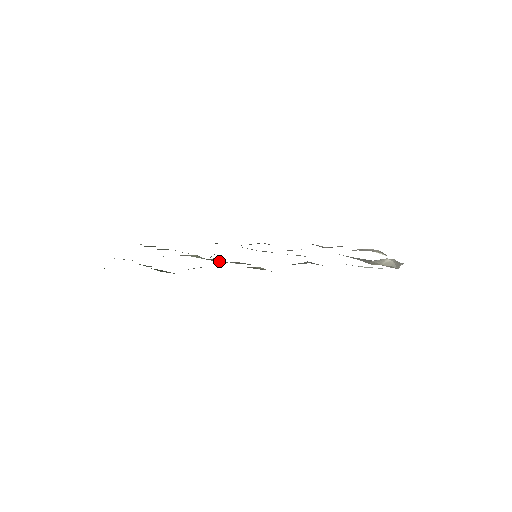
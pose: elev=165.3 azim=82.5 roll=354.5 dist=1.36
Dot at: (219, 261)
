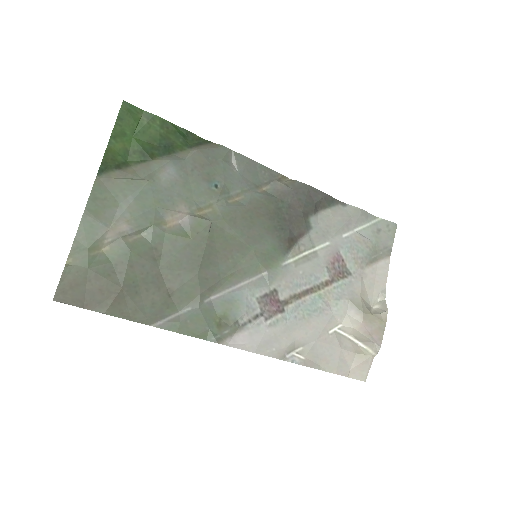
Dot at: (234, 210)
